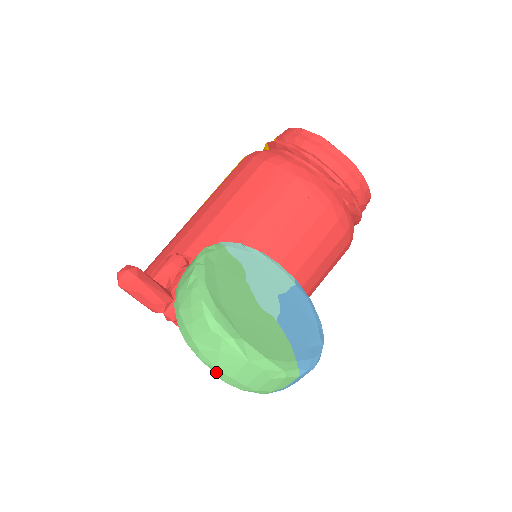
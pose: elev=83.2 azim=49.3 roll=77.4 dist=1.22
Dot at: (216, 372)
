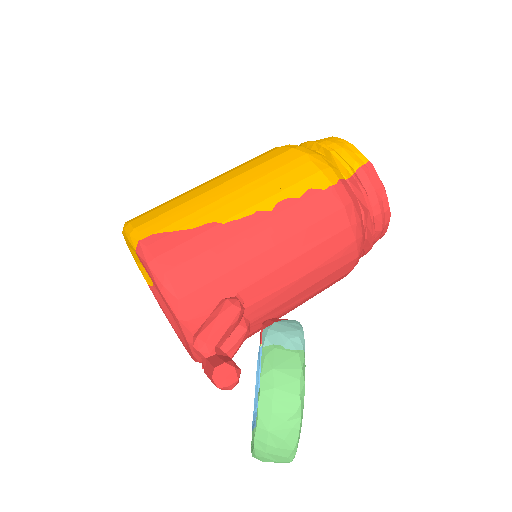
Dot at: (257, 458)
